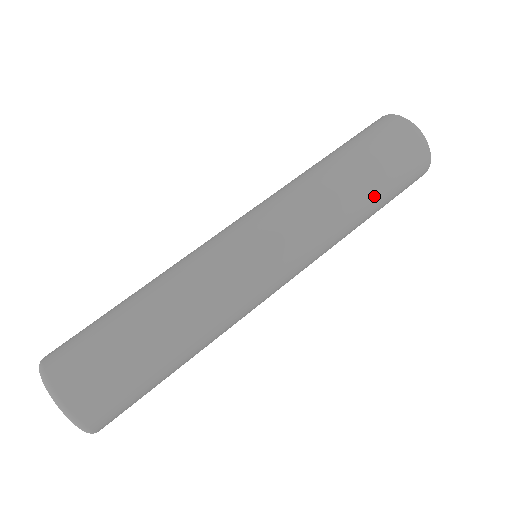
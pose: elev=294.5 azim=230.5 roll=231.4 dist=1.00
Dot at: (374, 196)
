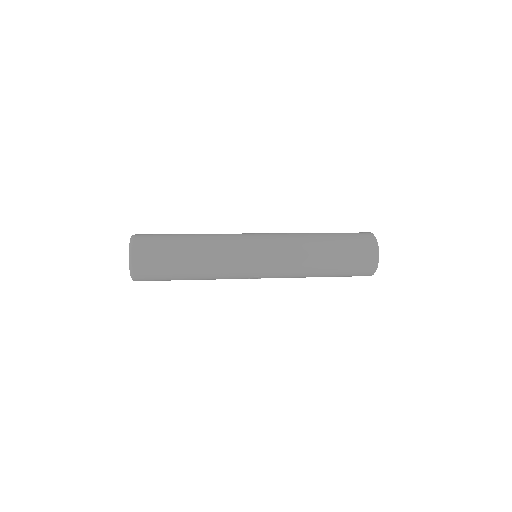
Dot at: (332, 252)
